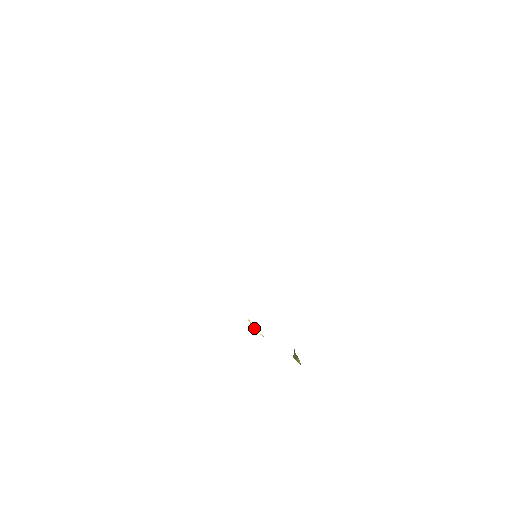
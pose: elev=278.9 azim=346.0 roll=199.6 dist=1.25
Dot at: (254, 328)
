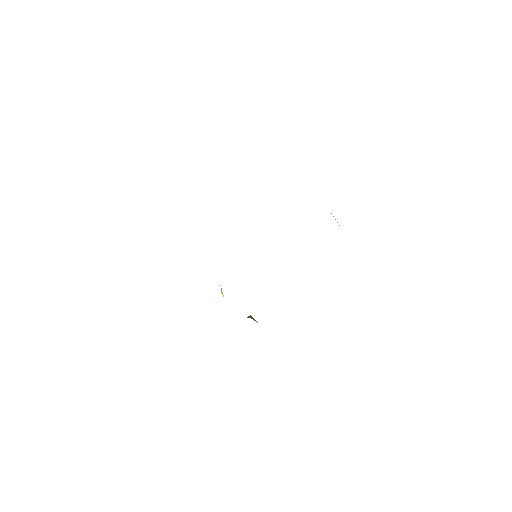
Dot at: (222, 292)
